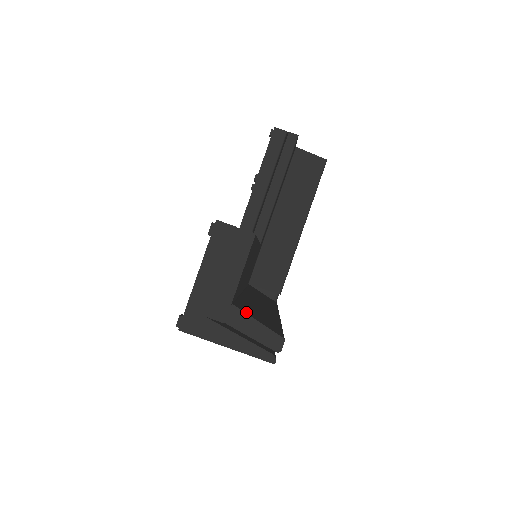
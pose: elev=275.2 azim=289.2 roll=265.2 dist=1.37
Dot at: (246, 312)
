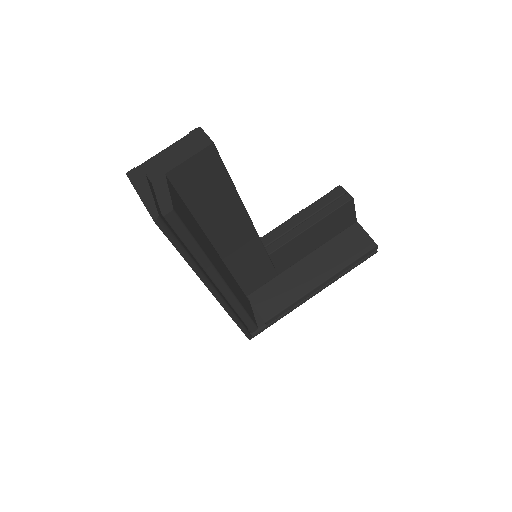
Dot at: (169, 186)
